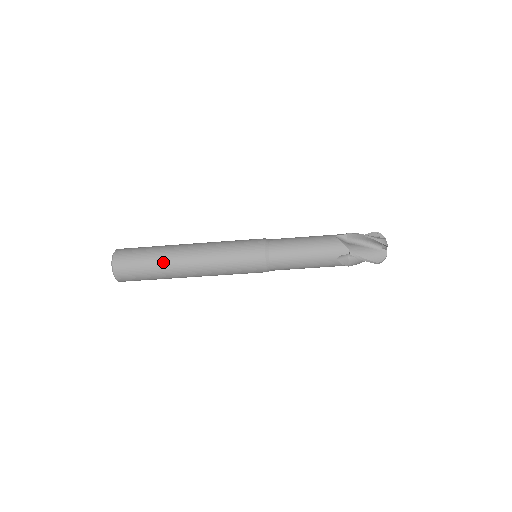
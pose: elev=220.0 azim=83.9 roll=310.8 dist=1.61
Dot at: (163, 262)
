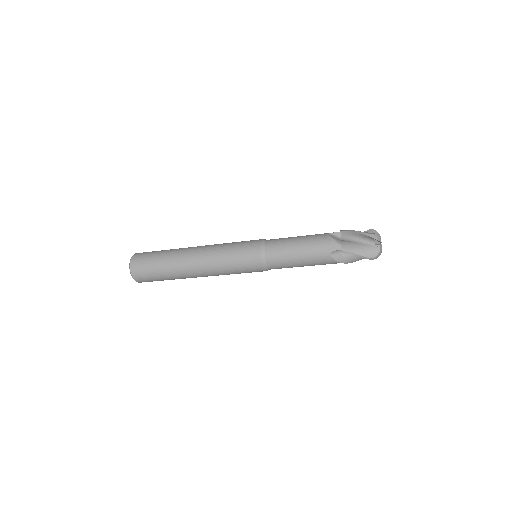
Dot at: (171, 262)
